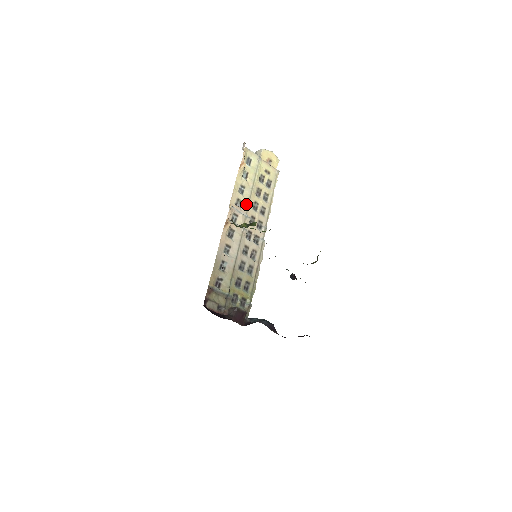
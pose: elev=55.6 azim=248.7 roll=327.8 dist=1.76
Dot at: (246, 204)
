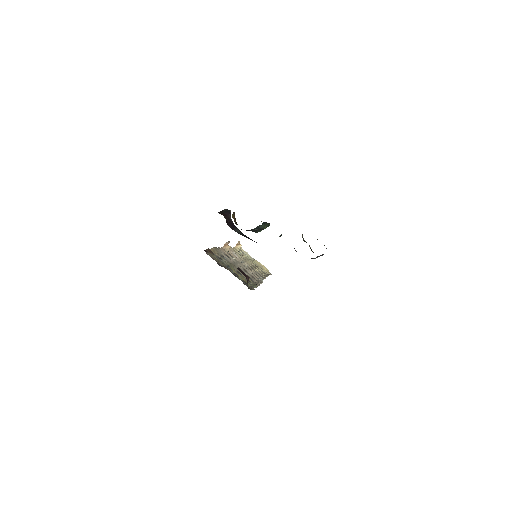
Dot at: (243, 260)
